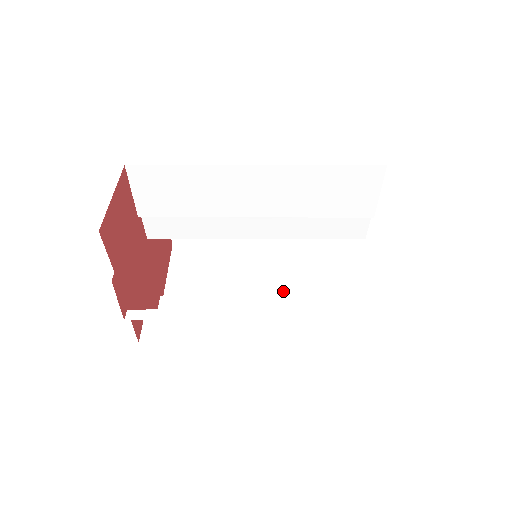
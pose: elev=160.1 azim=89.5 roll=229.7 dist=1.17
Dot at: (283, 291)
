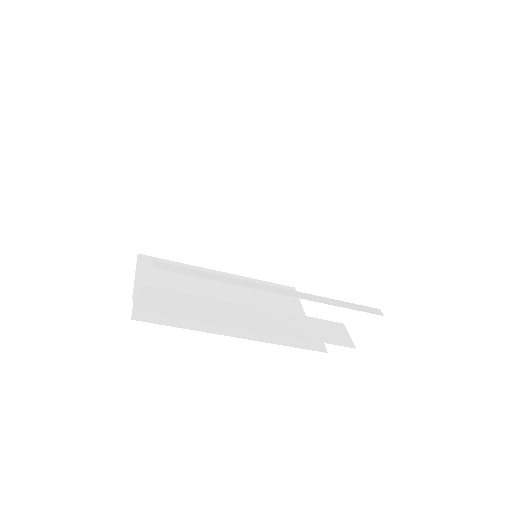
Dot at: occluded
